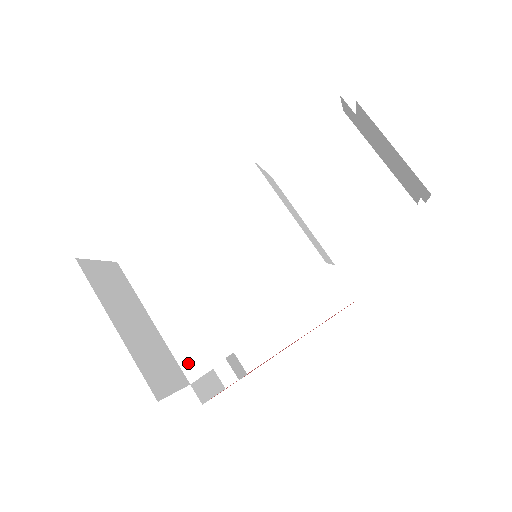
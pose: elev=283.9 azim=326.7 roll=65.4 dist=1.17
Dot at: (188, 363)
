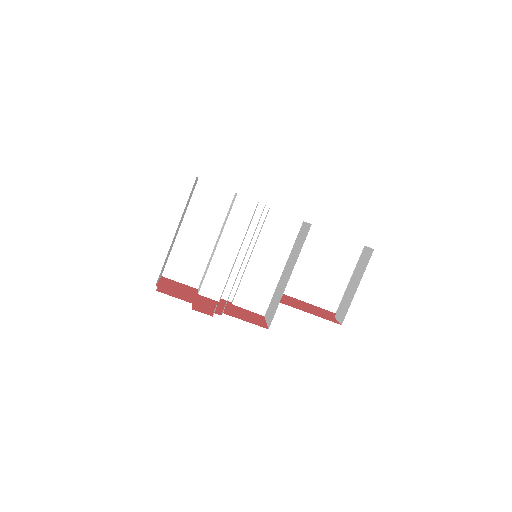
Dot at: (172, 266)
